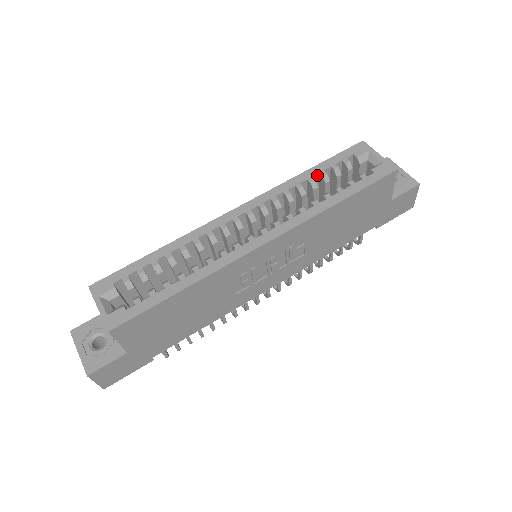
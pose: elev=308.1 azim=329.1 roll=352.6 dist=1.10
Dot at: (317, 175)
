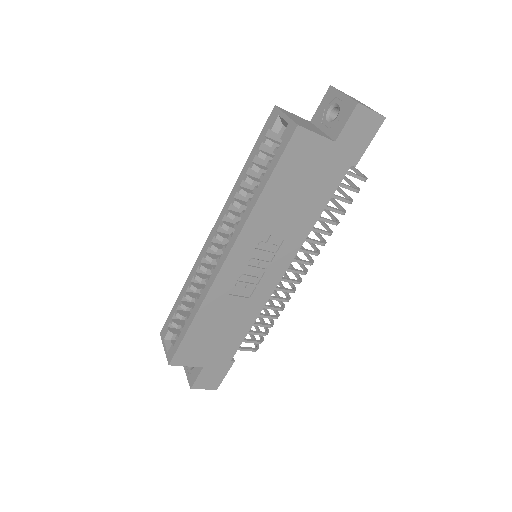
Dot at: (250, 169)
